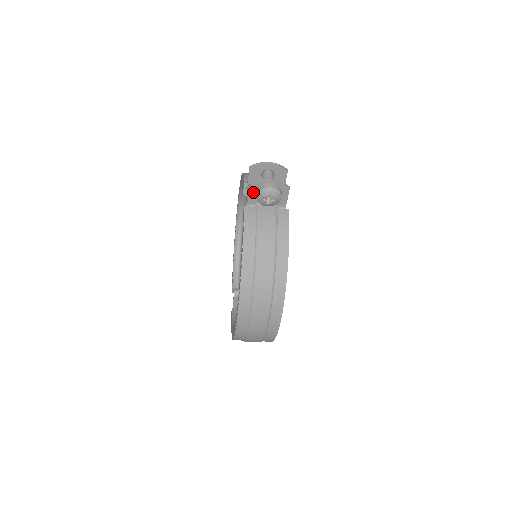
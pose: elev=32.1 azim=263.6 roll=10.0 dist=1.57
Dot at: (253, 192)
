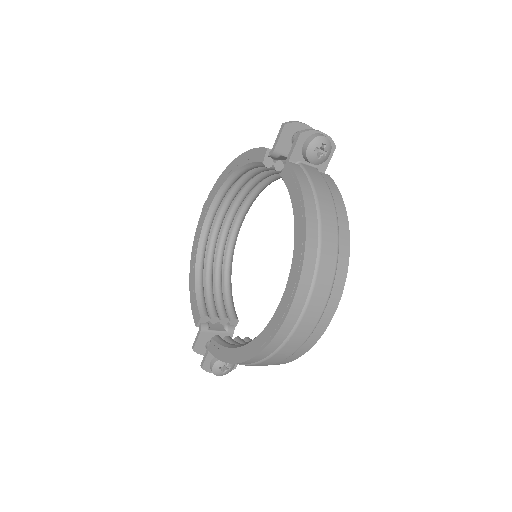
Dot at: (300, 143)
